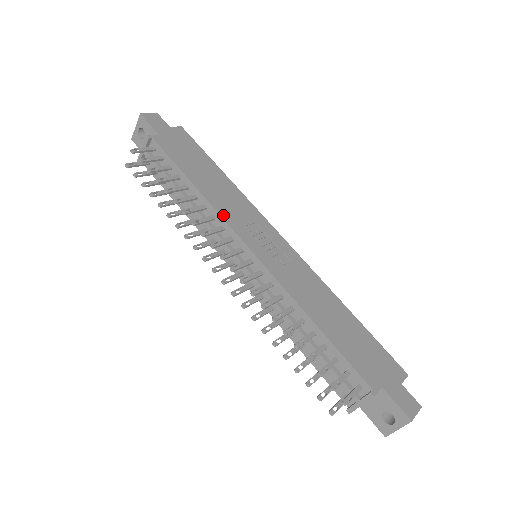
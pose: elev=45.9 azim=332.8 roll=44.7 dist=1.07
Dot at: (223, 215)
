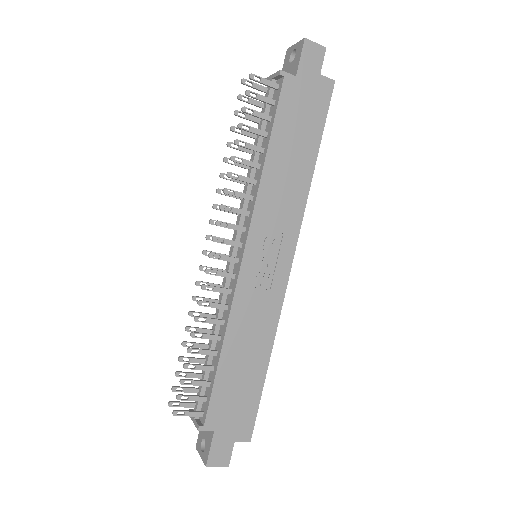
Dot at: (258, 205)
